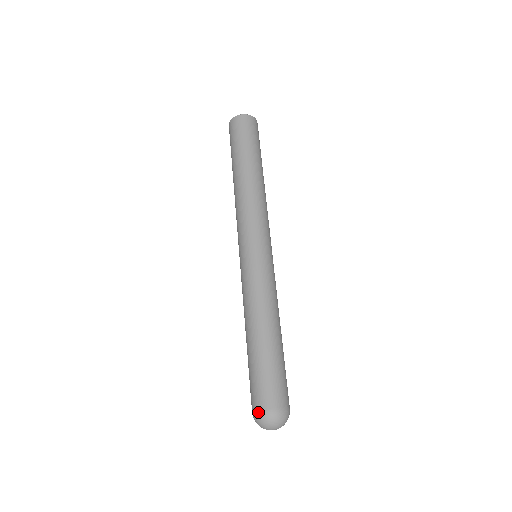
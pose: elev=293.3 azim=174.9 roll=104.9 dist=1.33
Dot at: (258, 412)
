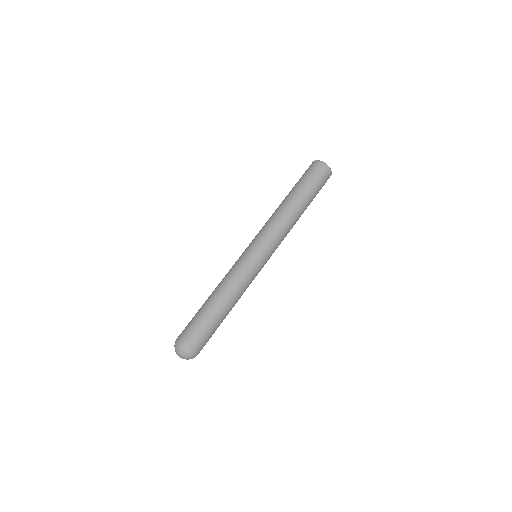
Dot at: (185, 344)
